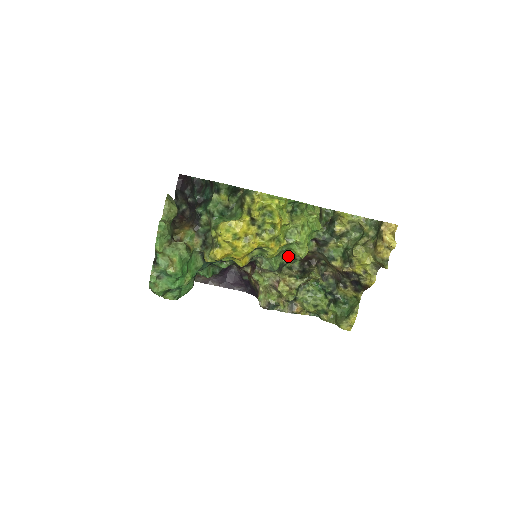
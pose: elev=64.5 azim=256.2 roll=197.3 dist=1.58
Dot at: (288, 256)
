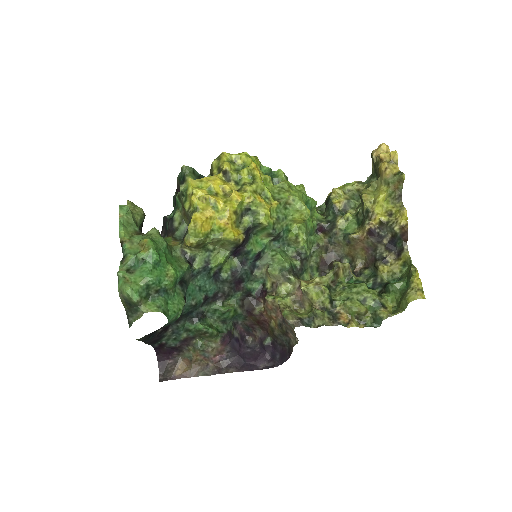
Dot at: (297, 253)
